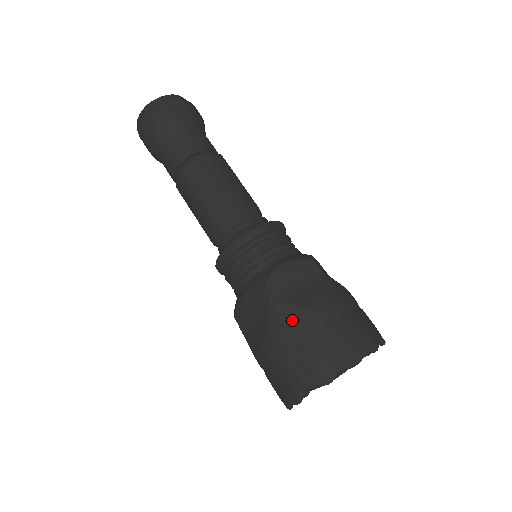
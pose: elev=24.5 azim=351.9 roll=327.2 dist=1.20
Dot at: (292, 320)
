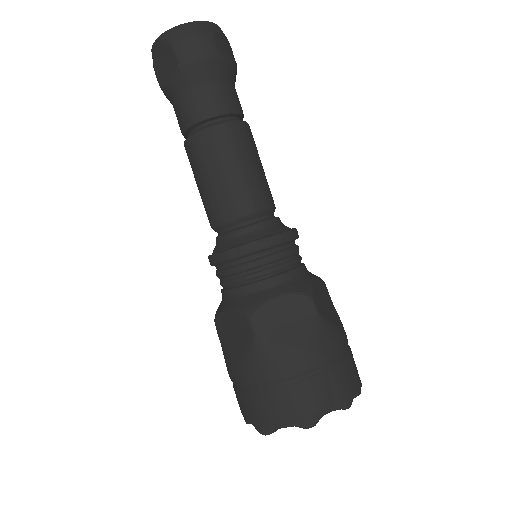
Dot at: (331, 337)
